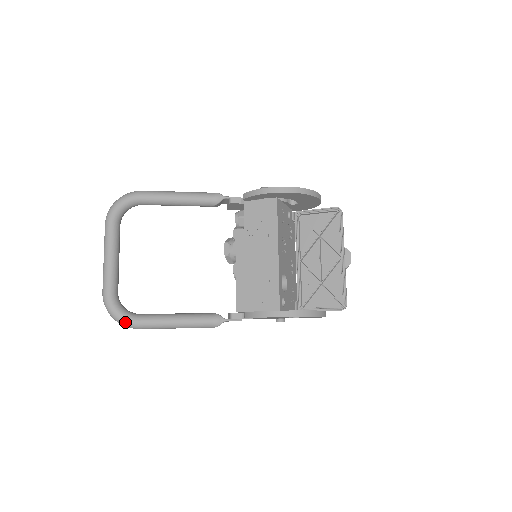
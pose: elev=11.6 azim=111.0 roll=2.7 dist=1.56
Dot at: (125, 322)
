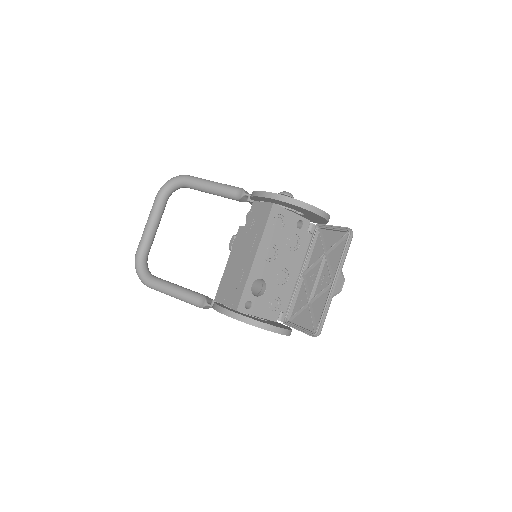
Dot at: (141, 279)
